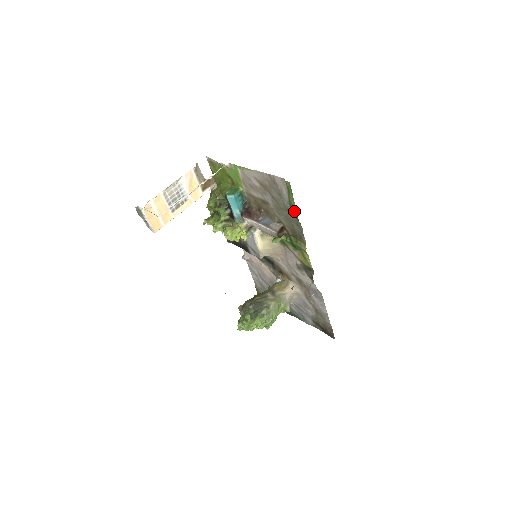
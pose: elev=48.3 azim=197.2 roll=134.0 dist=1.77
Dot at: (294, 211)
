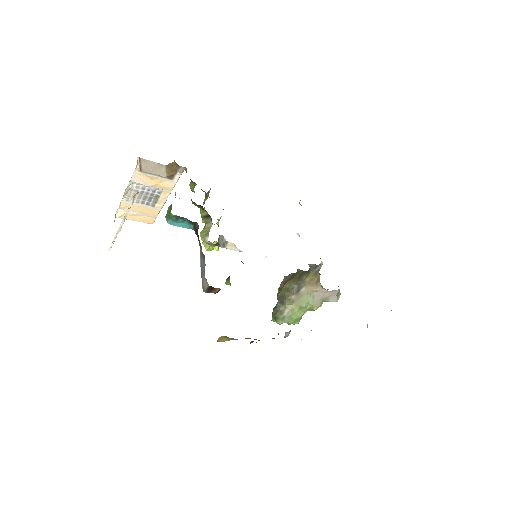
Dot at: occluded
